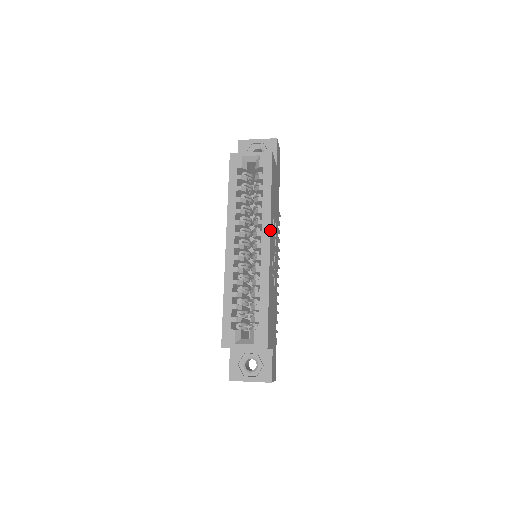
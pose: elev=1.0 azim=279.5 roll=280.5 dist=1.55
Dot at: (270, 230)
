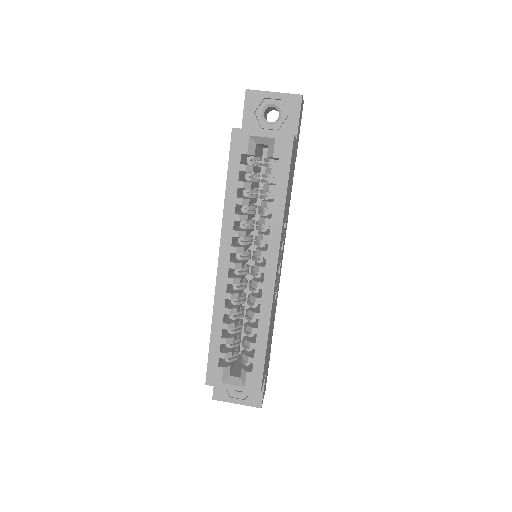
Dot at: (279, 251)
